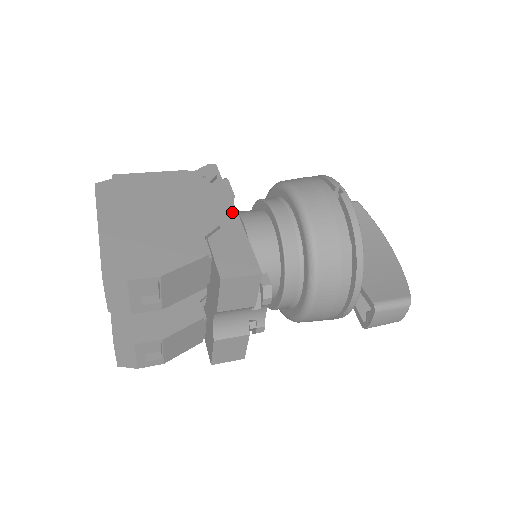
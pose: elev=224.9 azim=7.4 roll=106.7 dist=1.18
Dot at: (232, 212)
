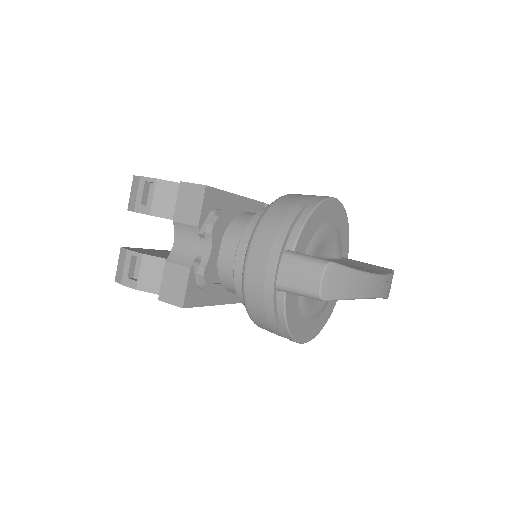
Dot at: occluded
